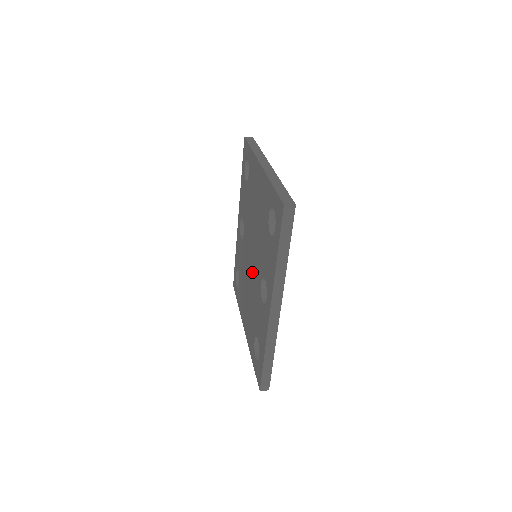
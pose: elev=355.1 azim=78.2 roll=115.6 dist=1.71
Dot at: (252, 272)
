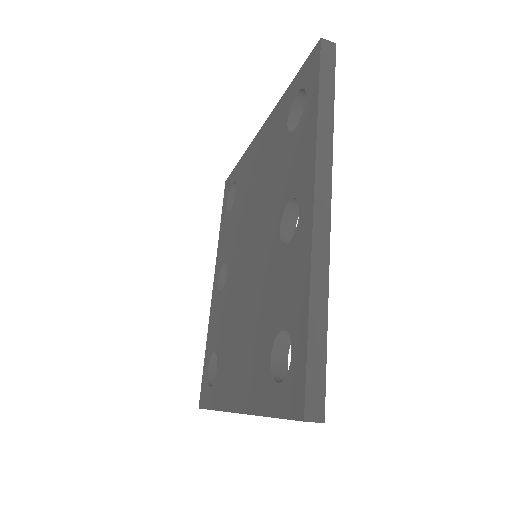
Dot at: (253, 268)
